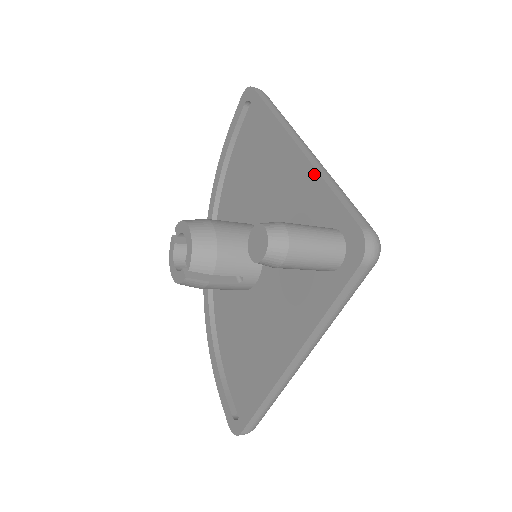
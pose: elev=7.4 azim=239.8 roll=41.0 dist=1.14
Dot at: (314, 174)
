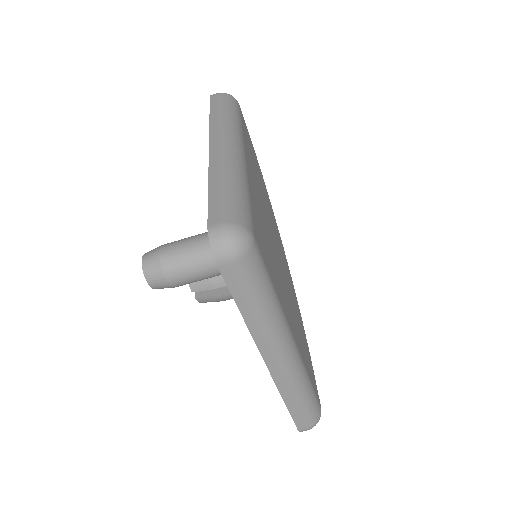
Dot at: occluded
